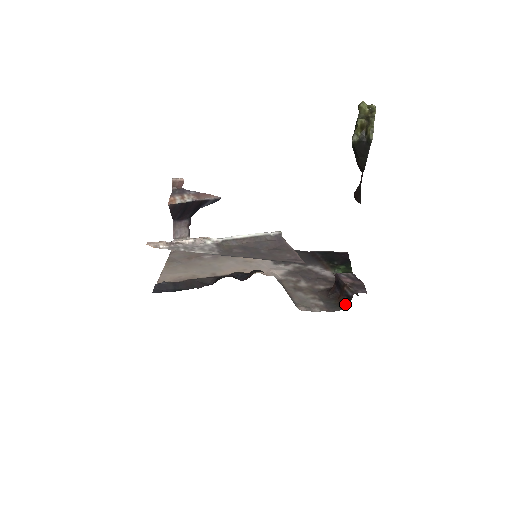
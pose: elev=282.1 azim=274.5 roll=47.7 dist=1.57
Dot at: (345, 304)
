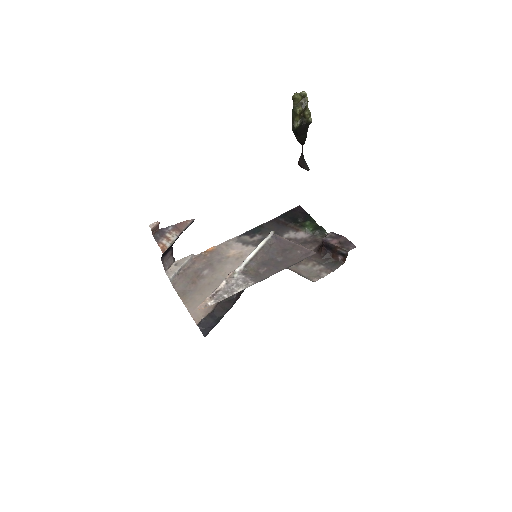
Dot at: (341, 260)
